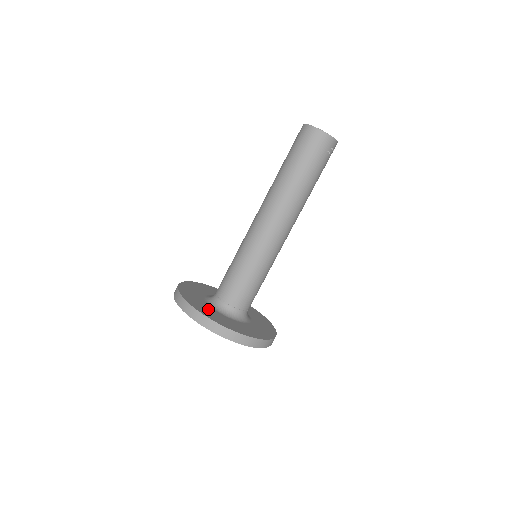
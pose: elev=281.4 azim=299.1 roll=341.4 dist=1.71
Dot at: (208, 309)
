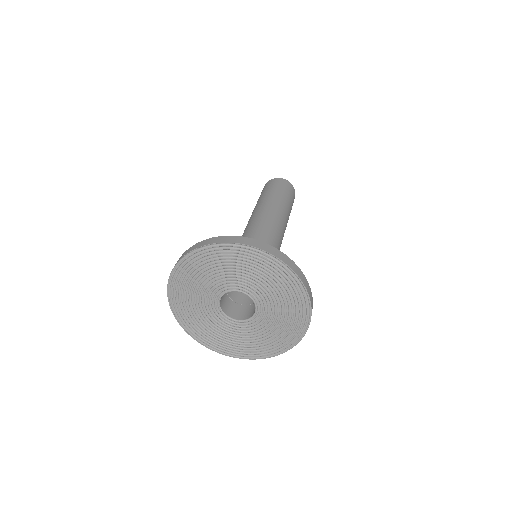
Dot at: occluded
